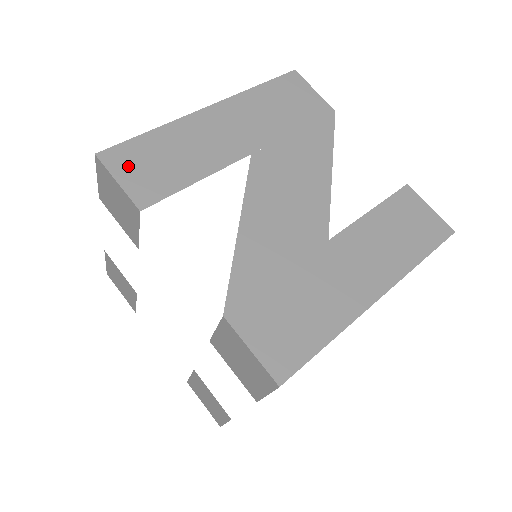
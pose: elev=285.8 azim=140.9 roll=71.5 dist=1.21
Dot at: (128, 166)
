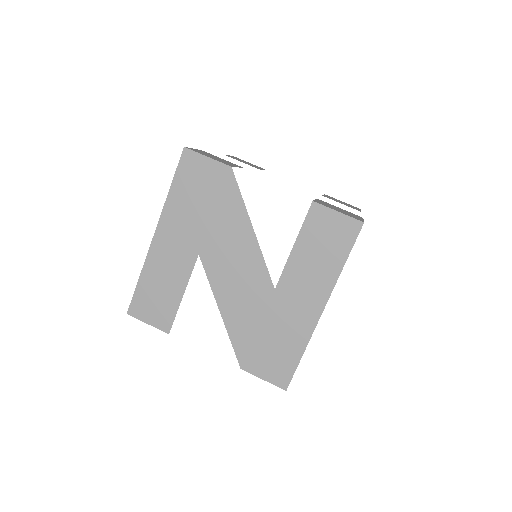
Dot at: (145, 311)
